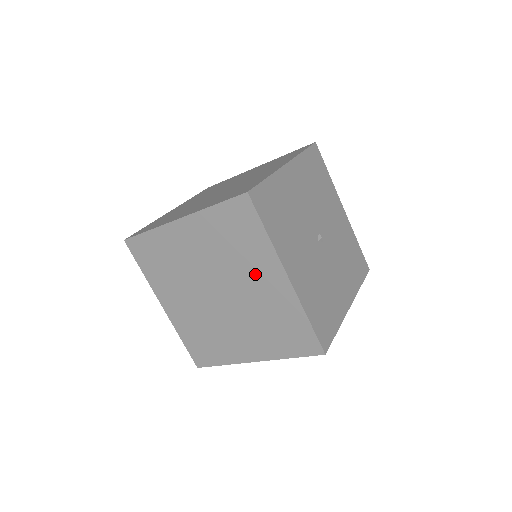
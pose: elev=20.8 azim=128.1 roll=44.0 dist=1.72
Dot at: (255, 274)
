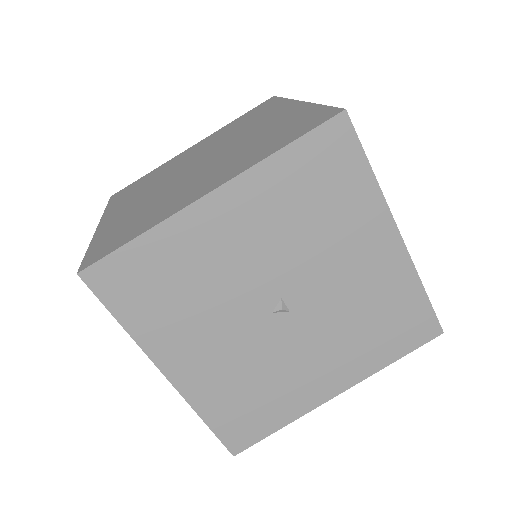
Dot at: occluded
